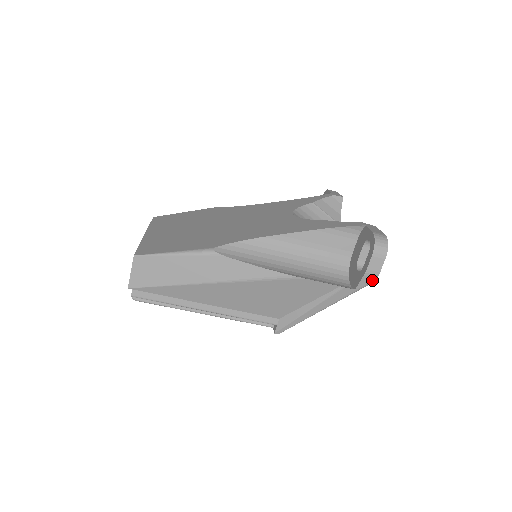
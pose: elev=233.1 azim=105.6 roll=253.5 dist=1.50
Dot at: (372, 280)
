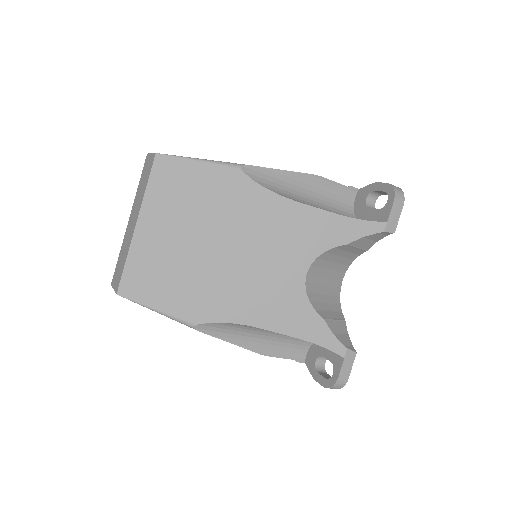
Dot at: occluded
